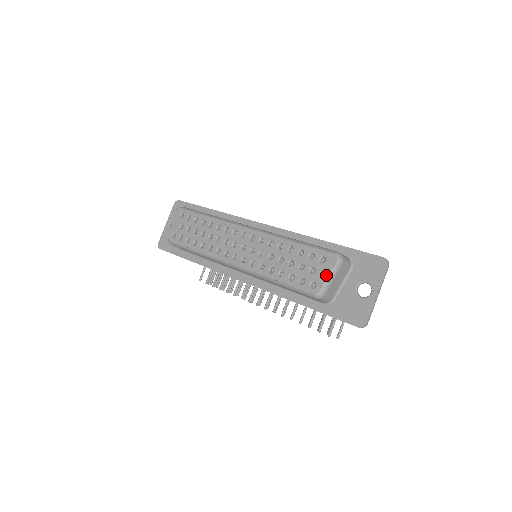
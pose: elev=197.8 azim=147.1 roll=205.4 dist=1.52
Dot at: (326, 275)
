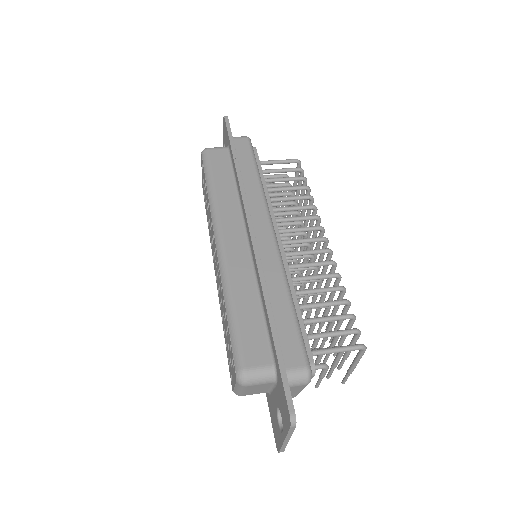
Dot at: (234, 384)
